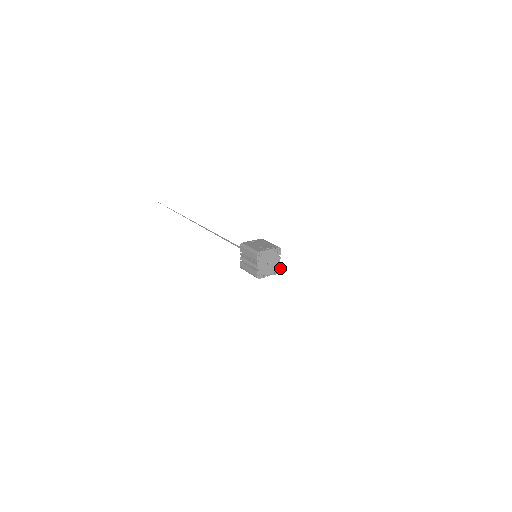
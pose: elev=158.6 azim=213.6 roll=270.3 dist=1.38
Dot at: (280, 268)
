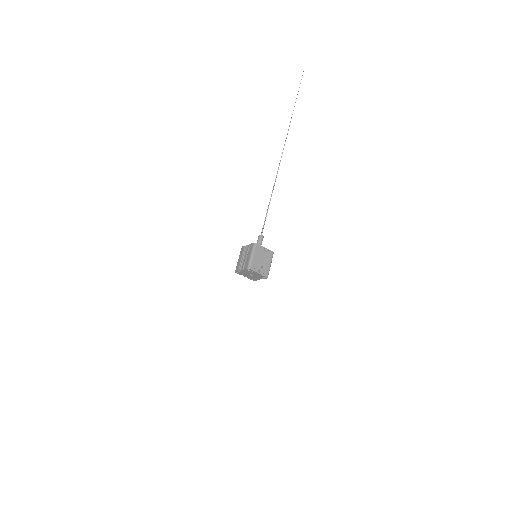
Dot at: occluded
